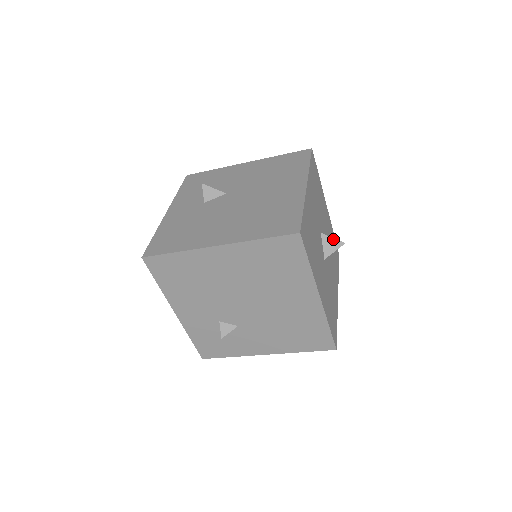
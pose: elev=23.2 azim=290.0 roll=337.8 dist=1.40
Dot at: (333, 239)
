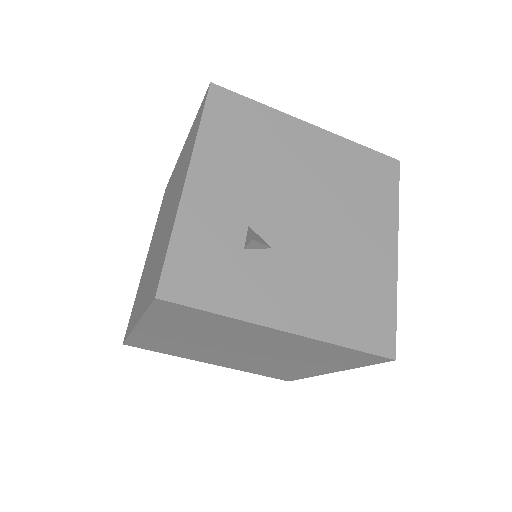
Dot at: occluded
